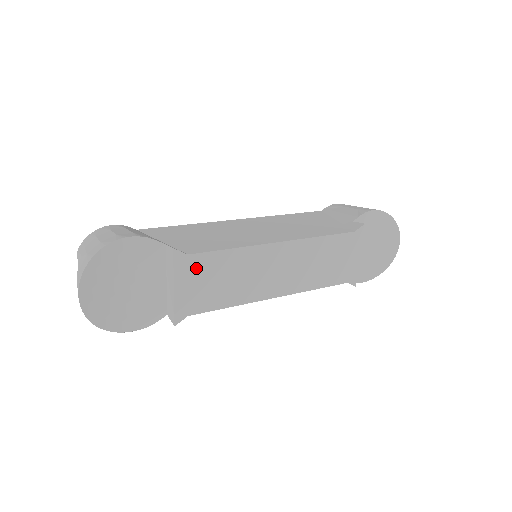
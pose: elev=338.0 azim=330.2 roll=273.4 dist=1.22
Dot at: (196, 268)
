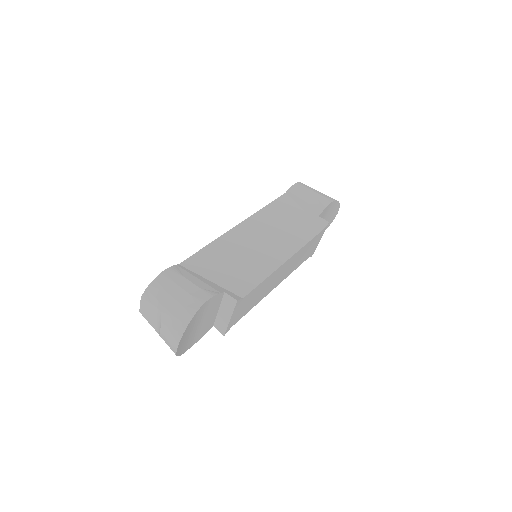
Dot at: (244, 302)
